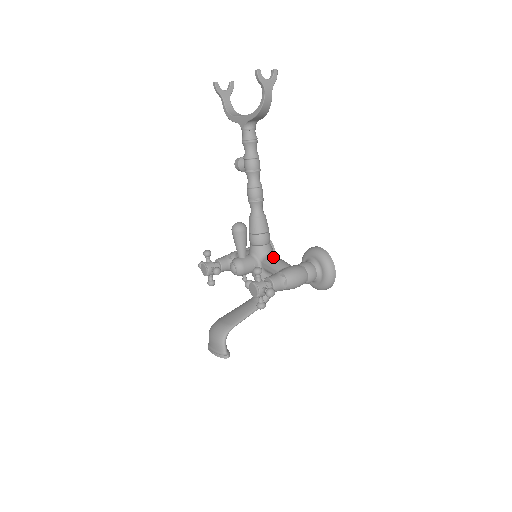
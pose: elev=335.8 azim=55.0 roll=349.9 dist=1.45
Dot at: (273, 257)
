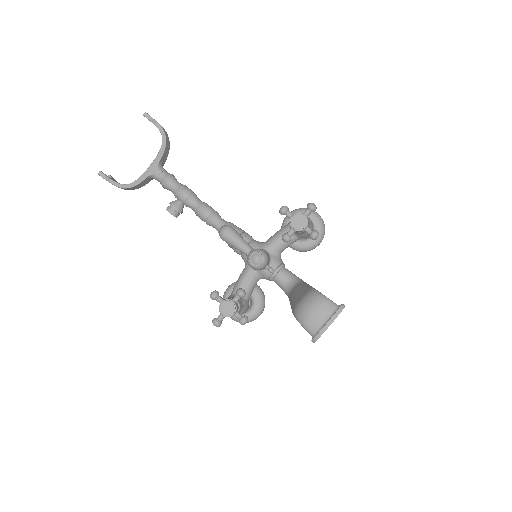
Dot at: (271, 236)
